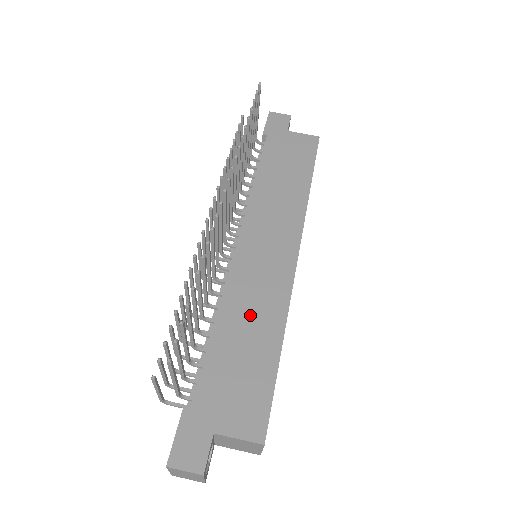
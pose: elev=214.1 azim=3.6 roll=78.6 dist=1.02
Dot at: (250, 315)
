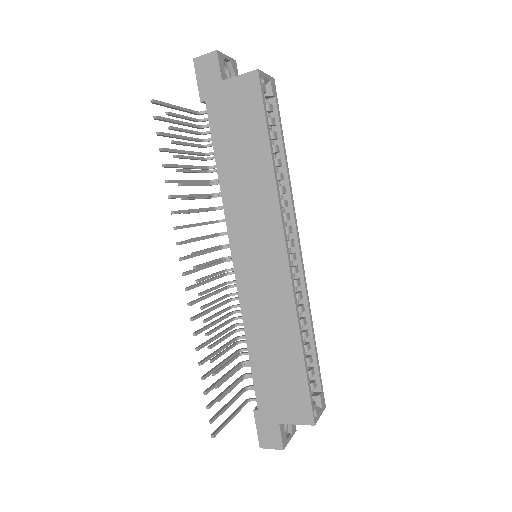
Dot at: (269, 328)
